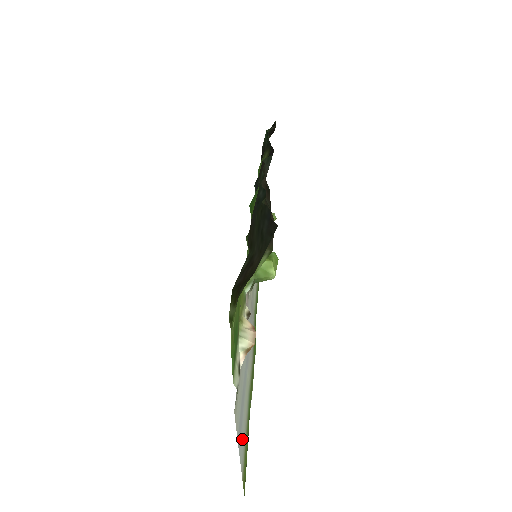
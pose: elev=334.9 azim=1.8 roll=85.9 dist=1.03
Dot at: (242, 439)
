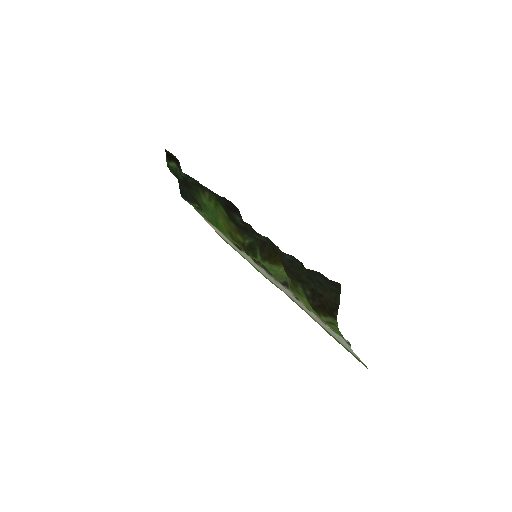
Dot at: (350, 350)
